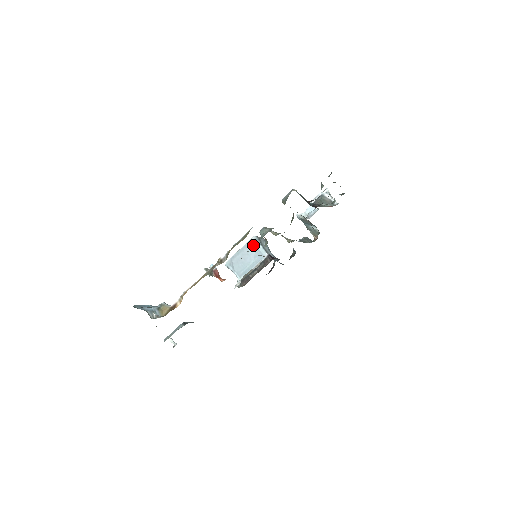
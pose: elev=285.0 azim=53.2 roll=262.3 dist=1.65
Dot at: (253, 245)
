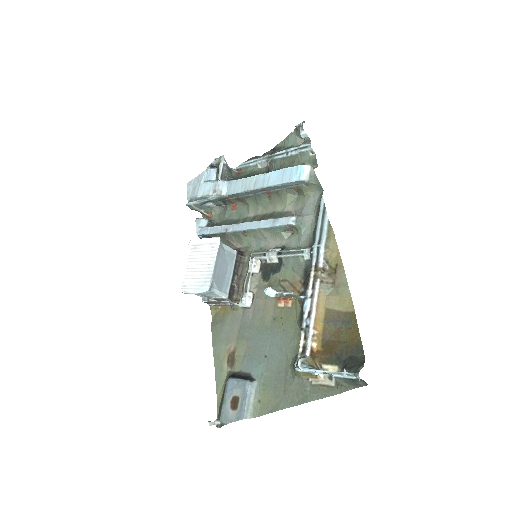
Dot at: (223, 249)
